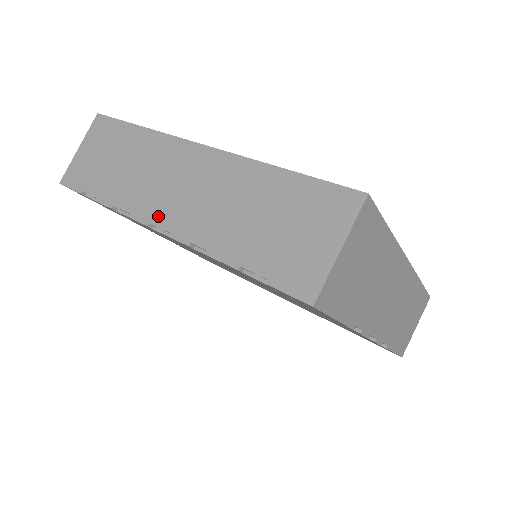
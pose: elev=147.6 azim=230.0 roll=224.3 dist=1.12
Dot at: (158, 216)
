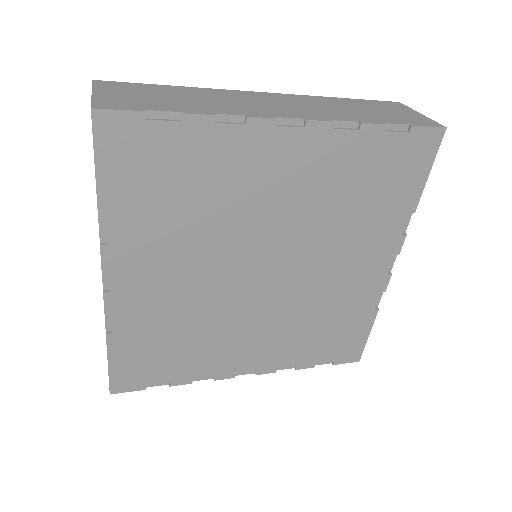
Dot at: (280, 114)
